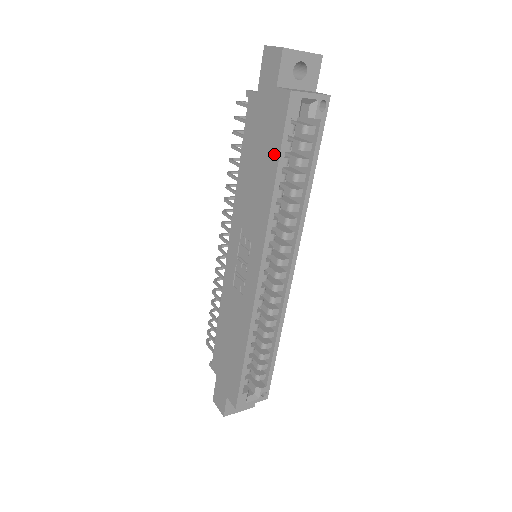
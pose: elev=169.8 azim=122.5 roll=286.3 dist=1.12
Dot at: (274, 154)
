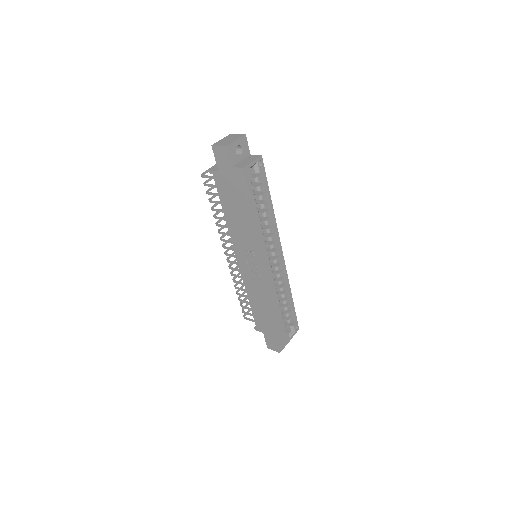
Dot at: (248, 202)
